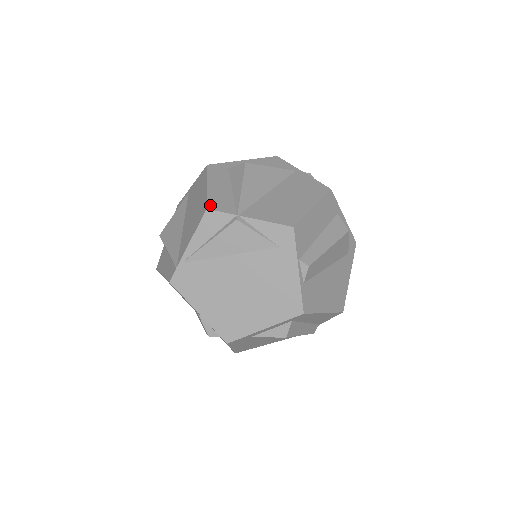
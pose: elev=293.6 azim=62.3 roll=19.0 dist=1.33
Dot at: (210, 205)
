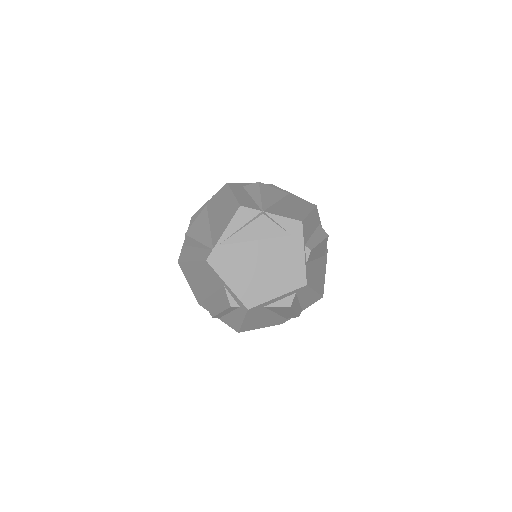
Dot at: (242, 204)
